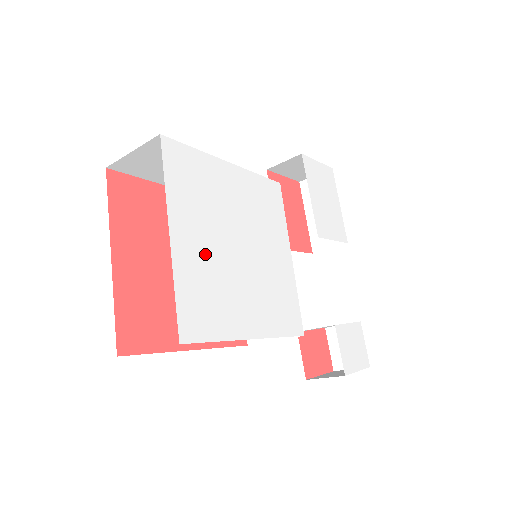
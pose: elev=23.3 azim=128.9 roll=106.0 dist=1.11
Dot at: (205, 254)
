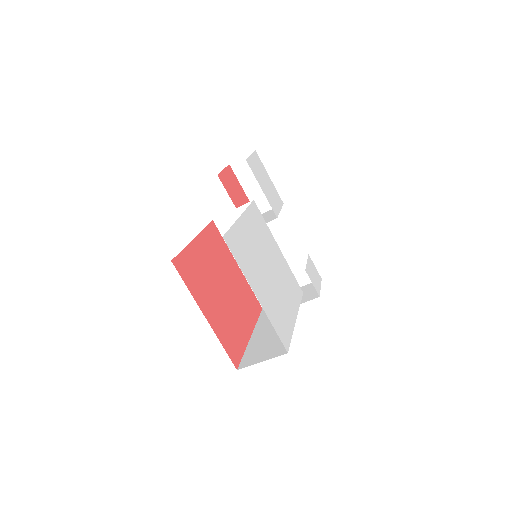
Dot at: (267, 292)
